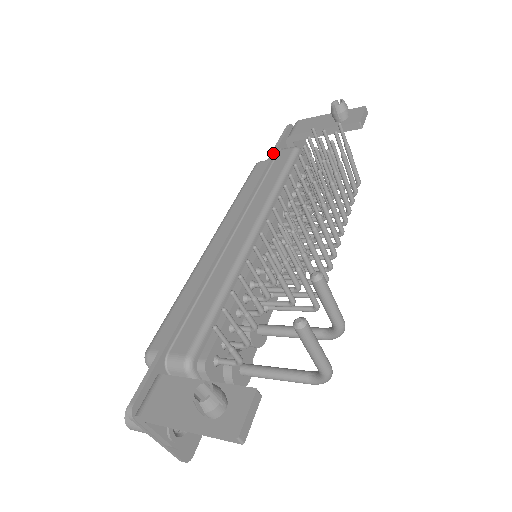
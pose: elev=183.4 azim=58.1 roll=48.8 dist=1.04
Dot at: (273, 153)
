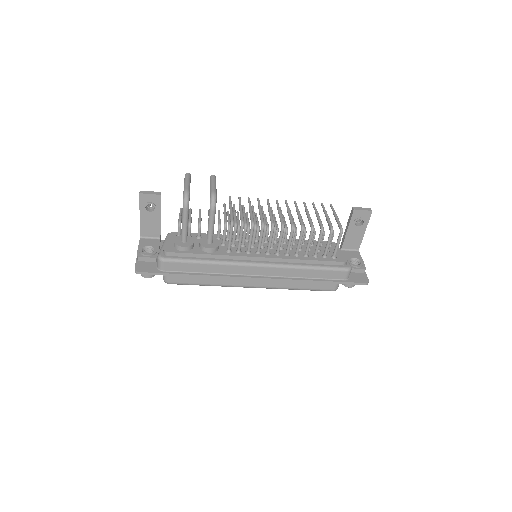
Dot at: occluded
